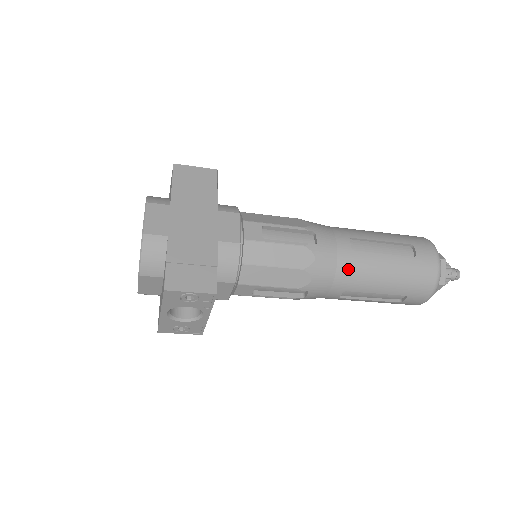
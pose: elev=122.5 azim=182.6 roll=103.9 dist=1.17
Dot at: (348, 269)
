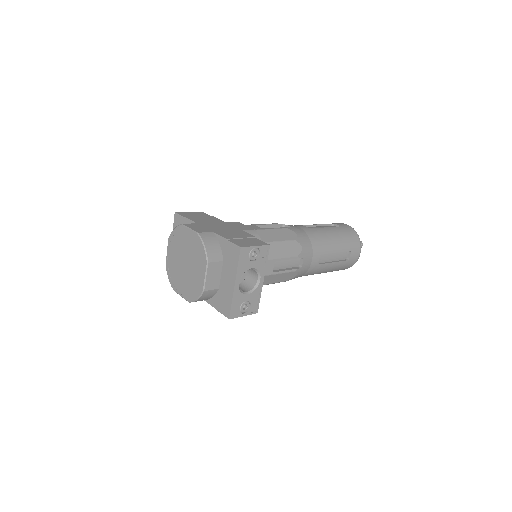
Dot at: (315, 238)
